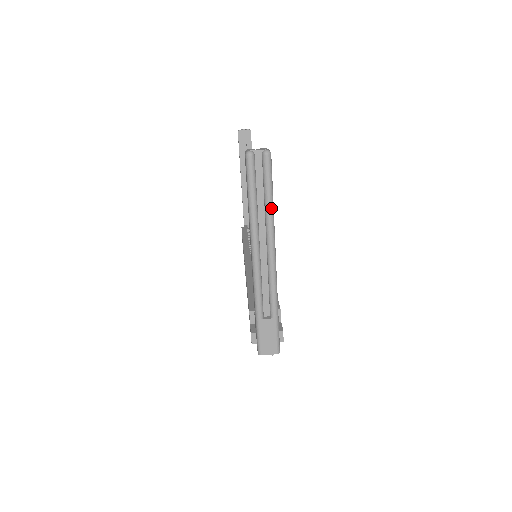
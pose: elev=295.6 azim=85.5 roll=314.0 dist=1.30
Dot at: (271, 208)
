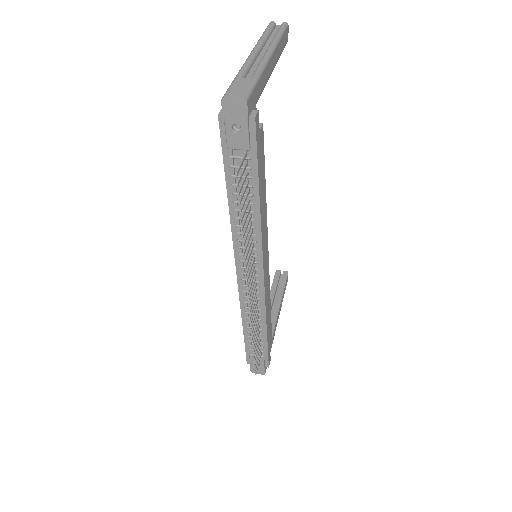
Dot at: (278, 37)
